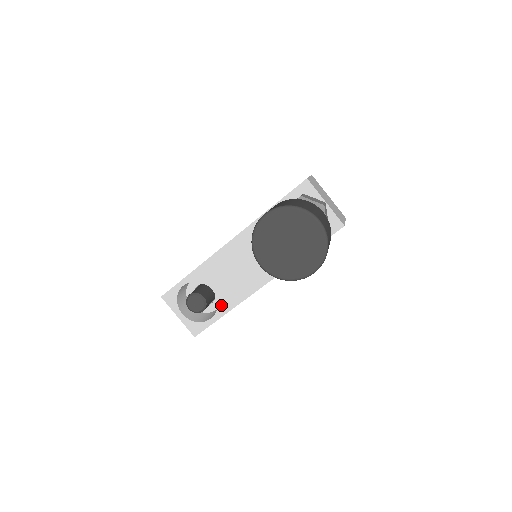
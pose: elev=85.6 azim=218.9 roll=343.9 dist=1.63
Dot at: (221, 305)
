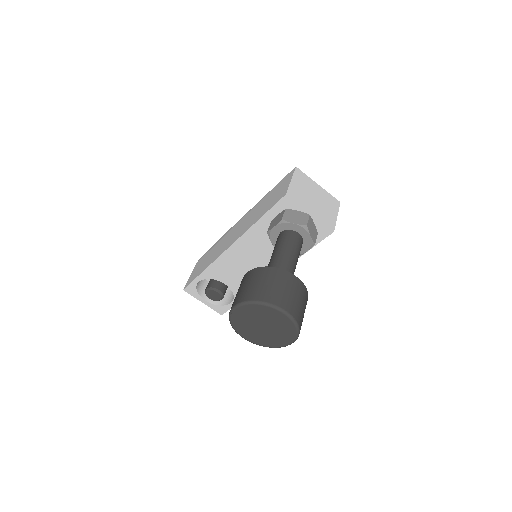
Dot at: occluded
